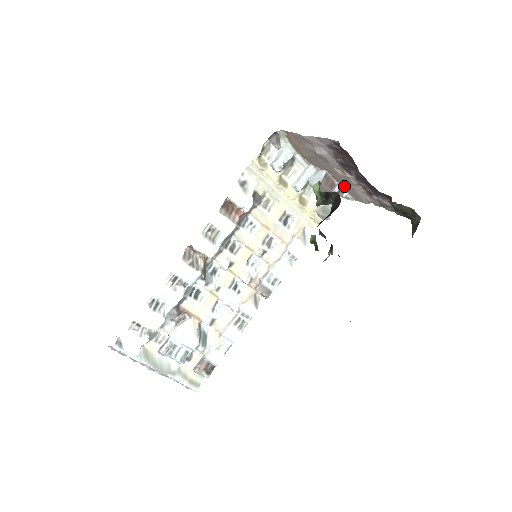
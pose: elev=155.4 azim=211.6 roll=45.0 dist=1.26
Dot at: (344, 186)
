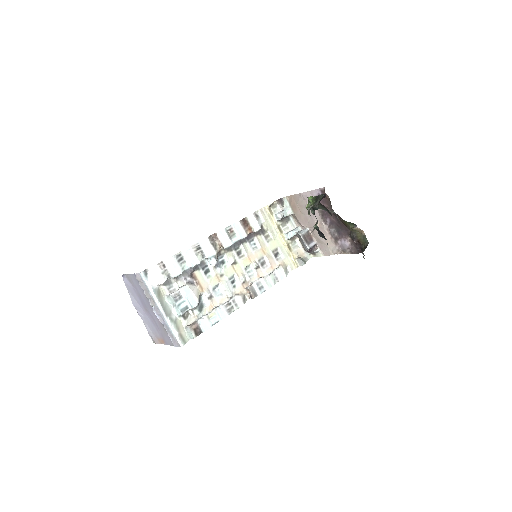
Dot at: (319, 241)
